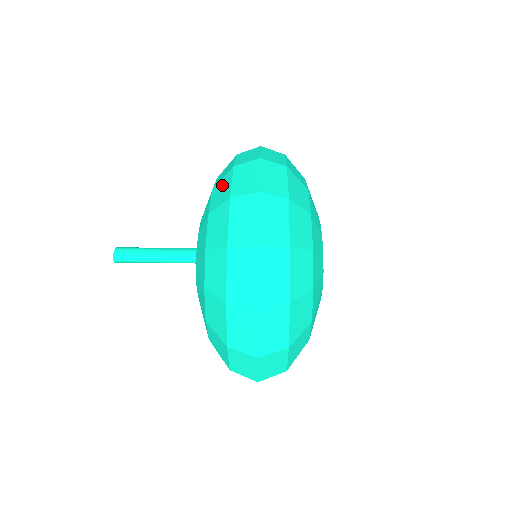
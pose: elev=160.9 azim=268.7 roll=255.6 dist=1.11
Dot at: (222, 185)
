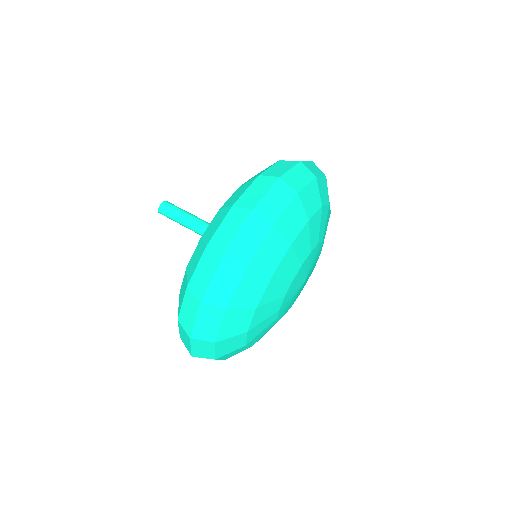
Dot at: (219, 217)
